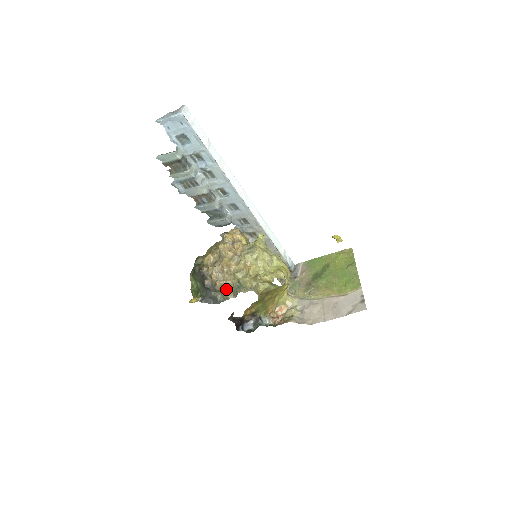
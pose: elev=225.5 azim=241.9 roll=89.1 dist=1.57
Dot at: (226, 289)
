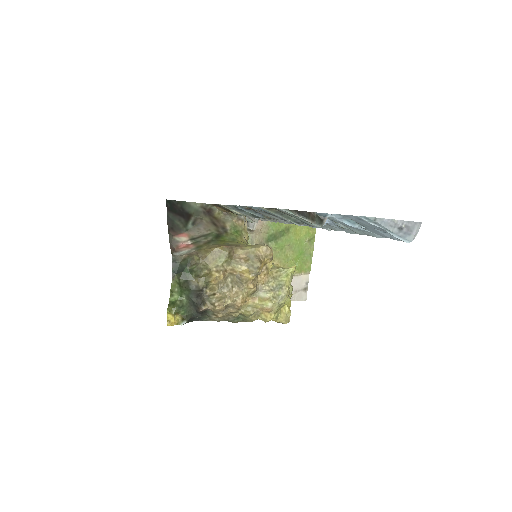
Dot at: occluded
